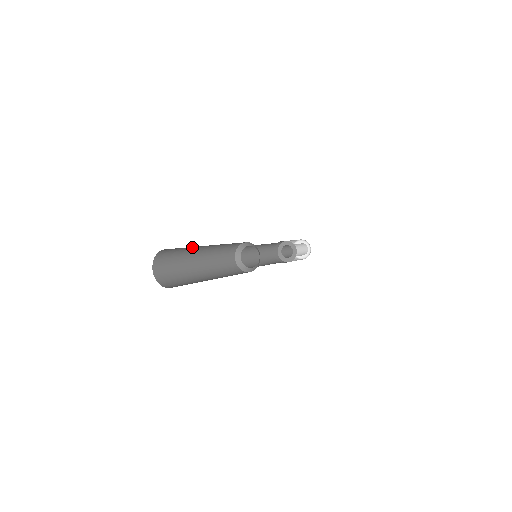
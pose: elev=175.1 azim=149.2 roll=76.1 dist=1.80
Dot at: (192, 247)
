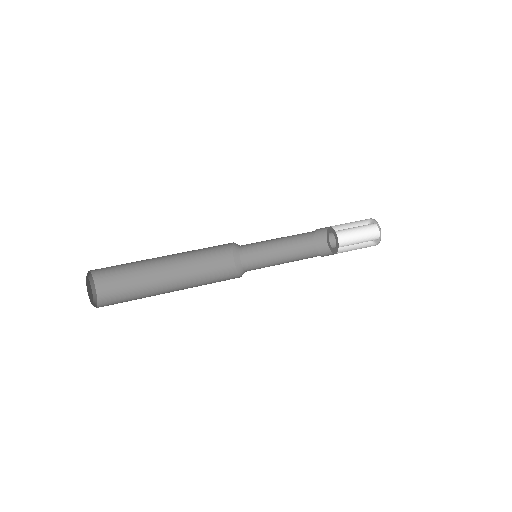
Dot at: occluded
